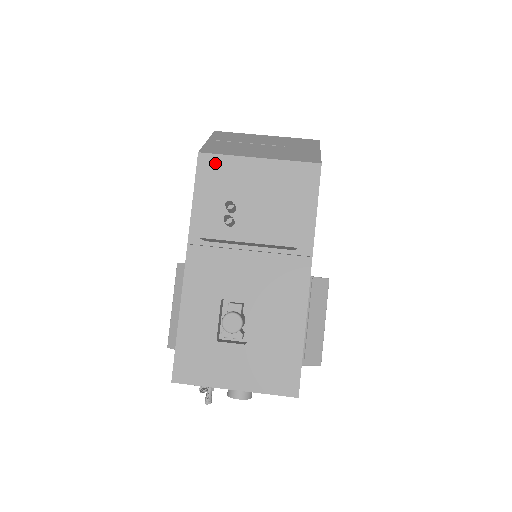
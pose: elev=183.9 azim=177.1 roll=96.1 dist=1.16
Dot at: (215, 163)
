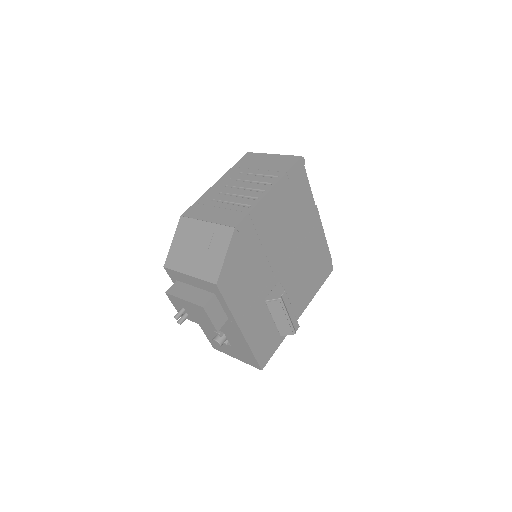
Dot at: (173, 273)
